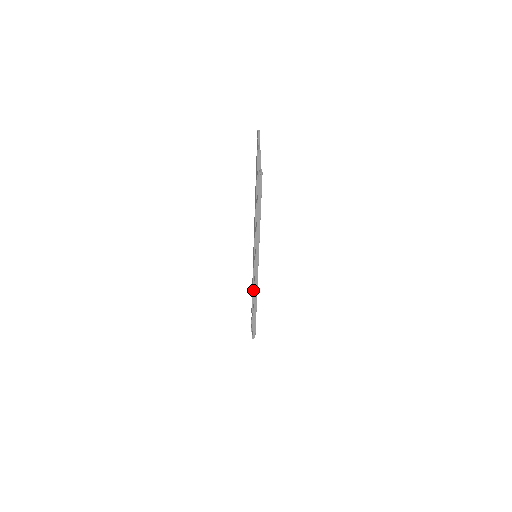
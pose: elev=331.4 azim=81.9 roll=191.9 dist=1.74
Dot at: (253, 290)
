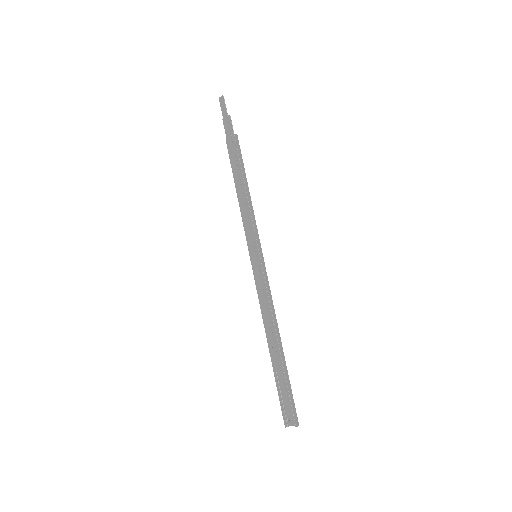
Dot at: (269, 315)
